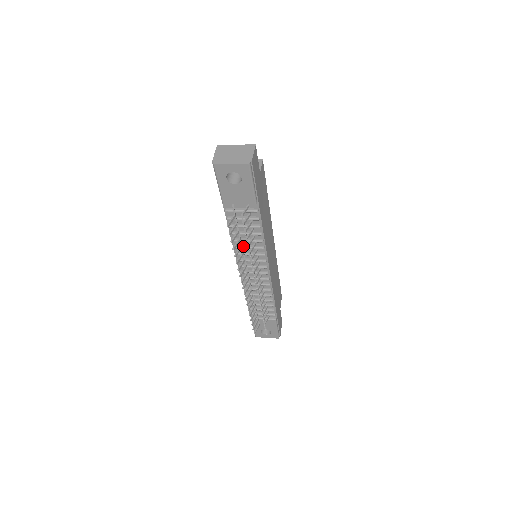
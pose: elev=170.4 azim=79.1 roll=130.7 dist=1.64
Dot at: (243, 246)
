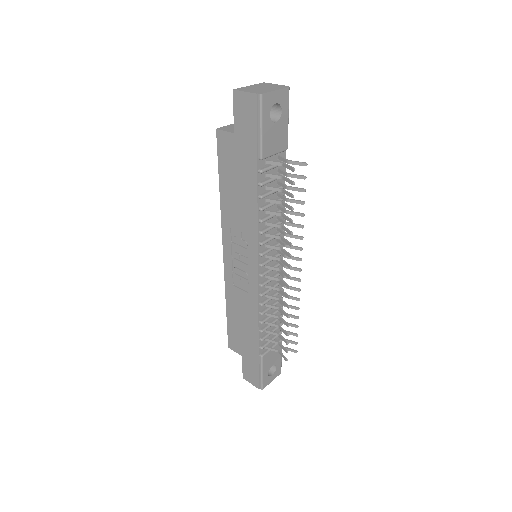
Dot at: (268, 227)
